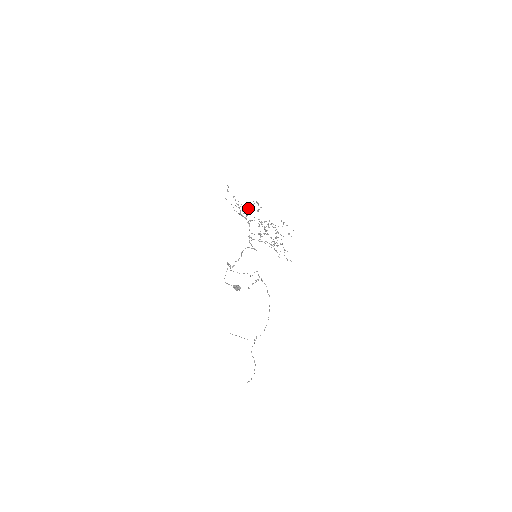
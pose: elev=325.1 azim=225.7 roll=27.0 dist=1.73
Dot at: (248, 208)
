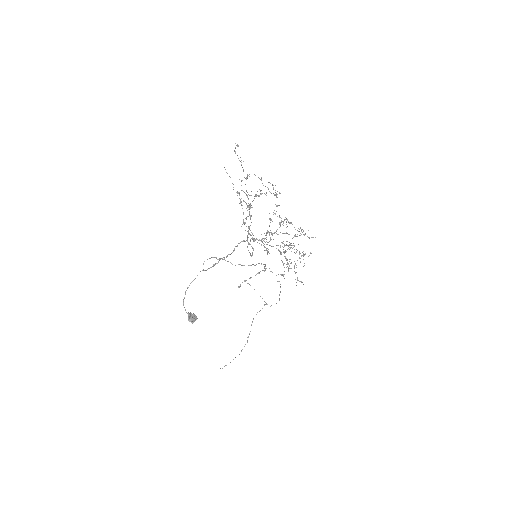
Dot at: occluded
